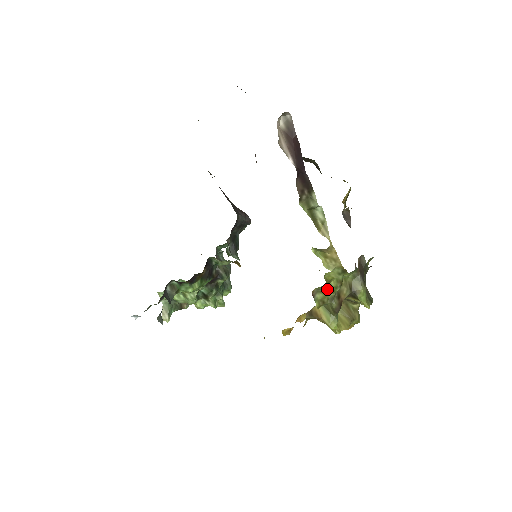
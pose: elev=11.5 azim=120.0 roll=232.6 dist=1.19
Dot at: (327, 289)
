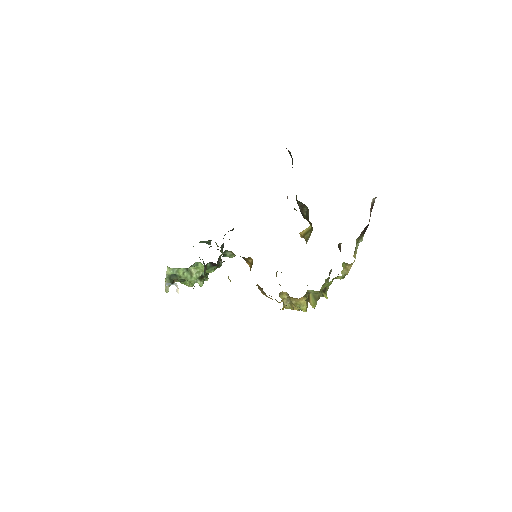
Dot at: (327, 285)
